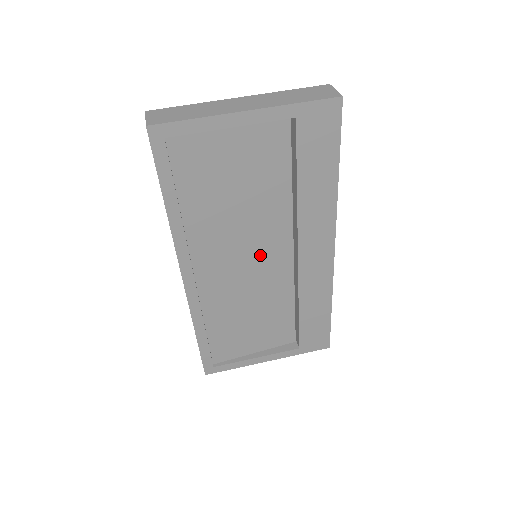
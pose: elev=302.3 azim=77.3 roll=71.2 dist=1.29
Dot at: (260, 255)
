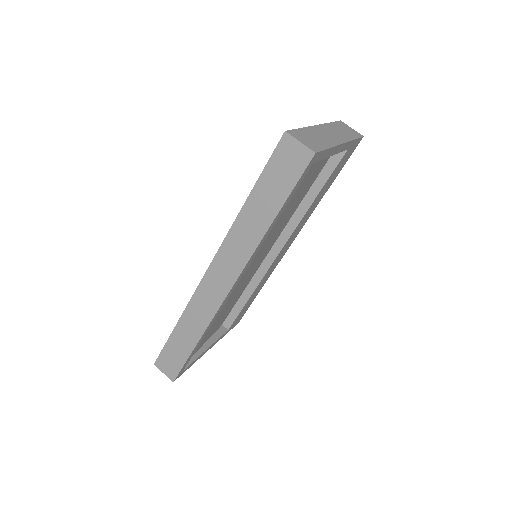
Dot at: (262, 255)
